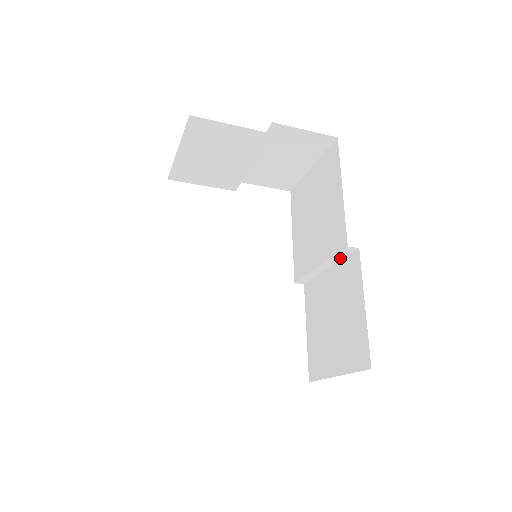
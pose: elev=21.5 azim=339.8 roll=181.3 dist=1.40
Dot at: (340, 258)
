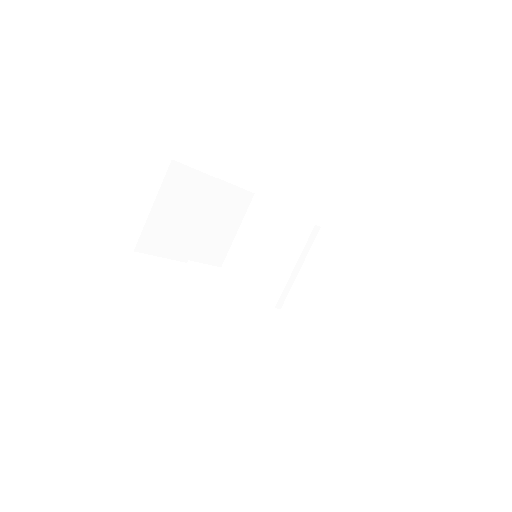
Dot at: (309, 247)
